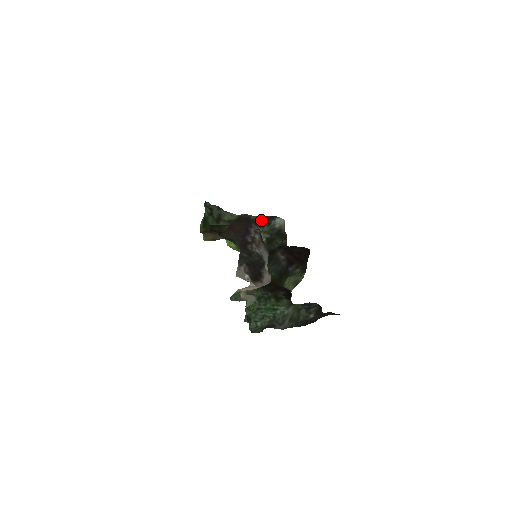
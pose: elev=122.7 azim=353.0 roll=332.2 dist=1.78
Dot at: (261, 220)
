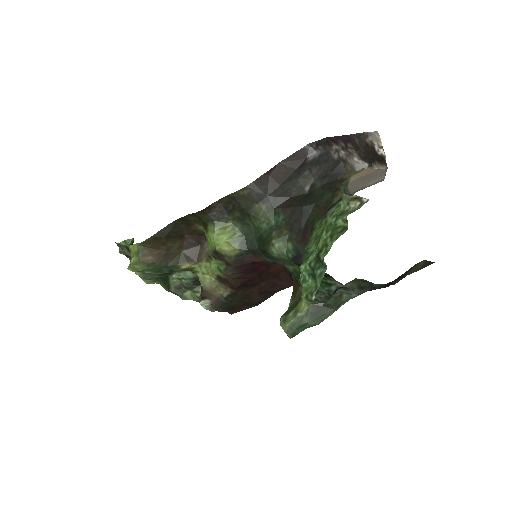
Dot at: occluded
